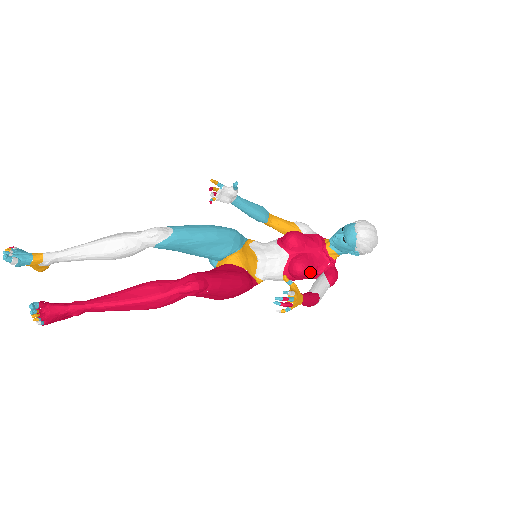
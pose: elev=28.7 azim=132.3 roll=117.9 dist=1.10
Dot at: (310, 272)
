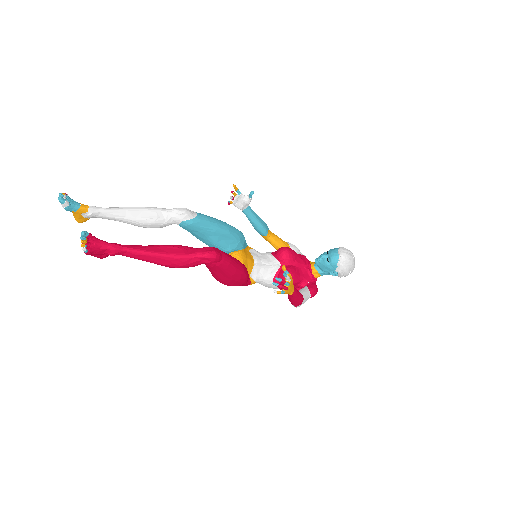
Dot at: (296, 282)
